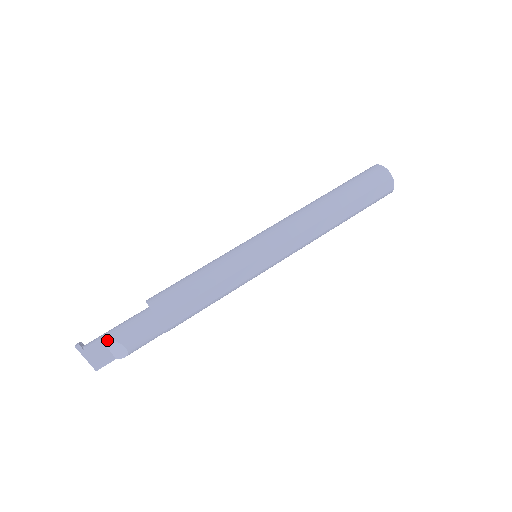
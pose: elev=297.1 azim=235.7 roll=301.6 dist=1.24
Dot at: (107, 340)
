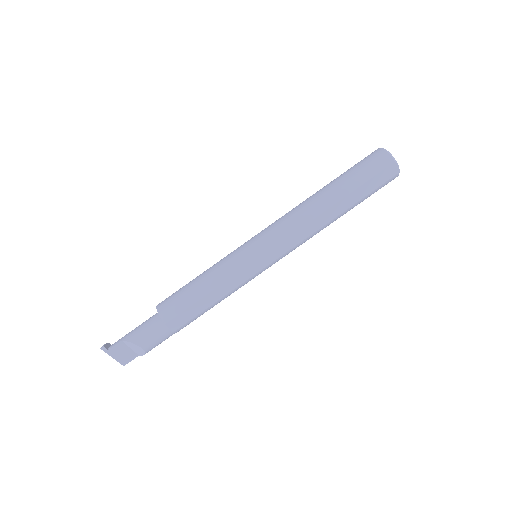
Dot at: (126, 342)
